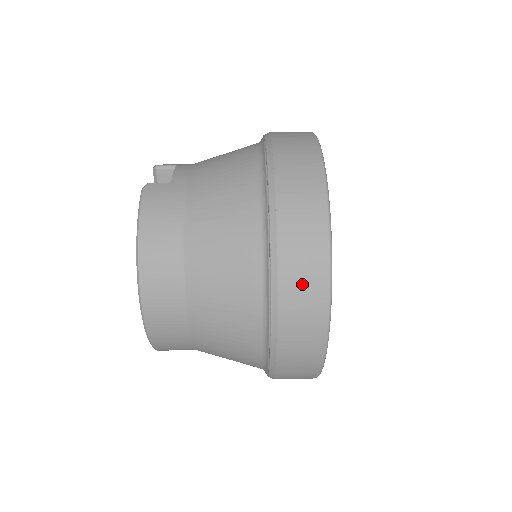
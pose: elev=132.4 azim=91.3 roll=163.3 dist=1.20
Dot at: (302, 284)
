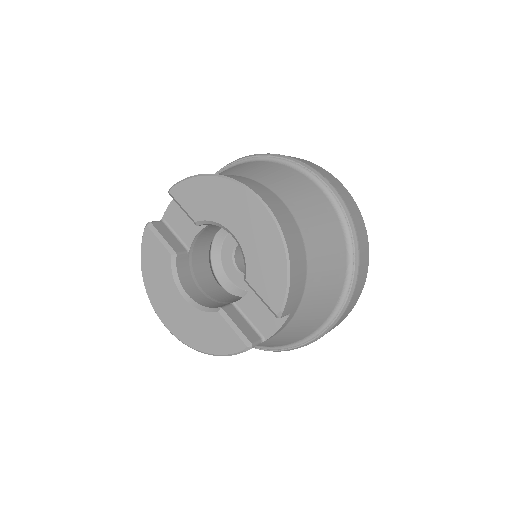
Dot at: (302, 160)
